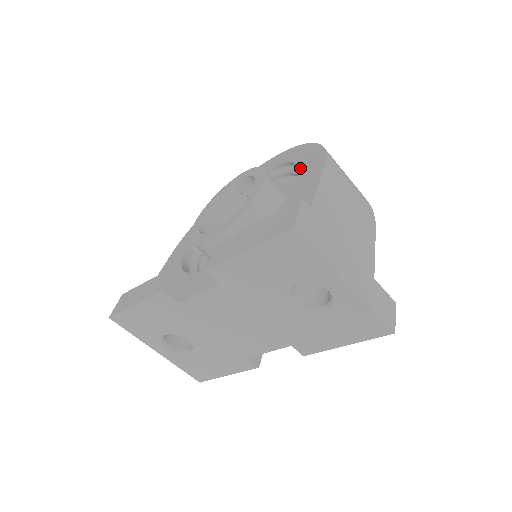
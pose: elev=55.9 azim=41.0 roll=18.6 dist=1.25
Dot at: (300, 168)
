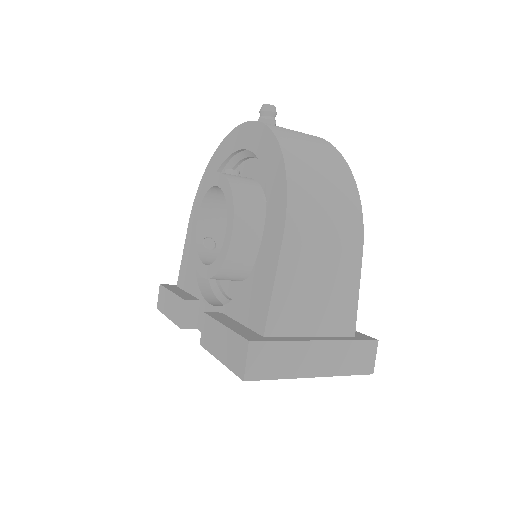
Dot at: (267, 204)
